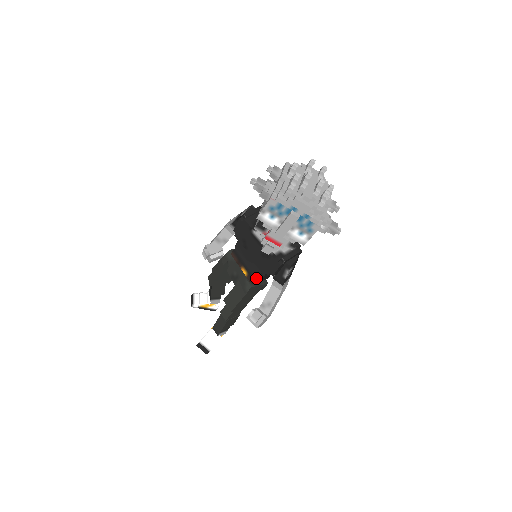
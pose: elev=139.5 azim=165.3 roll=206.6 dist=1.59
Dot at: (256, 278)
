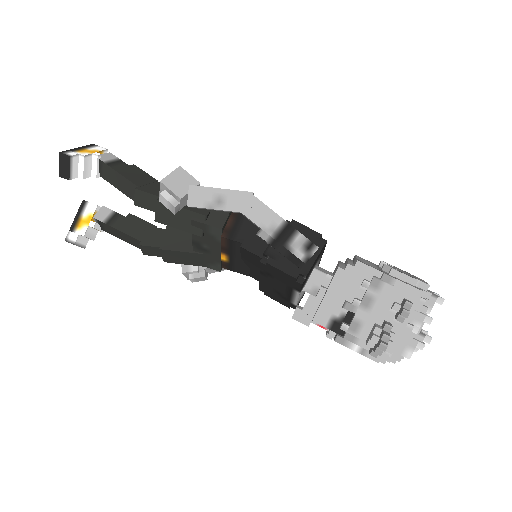
Dot at: occluded
